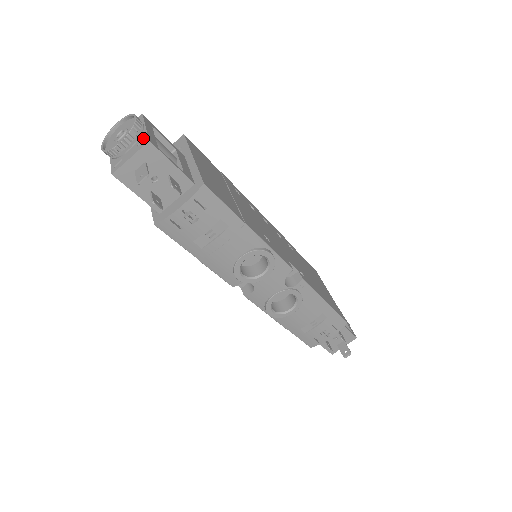
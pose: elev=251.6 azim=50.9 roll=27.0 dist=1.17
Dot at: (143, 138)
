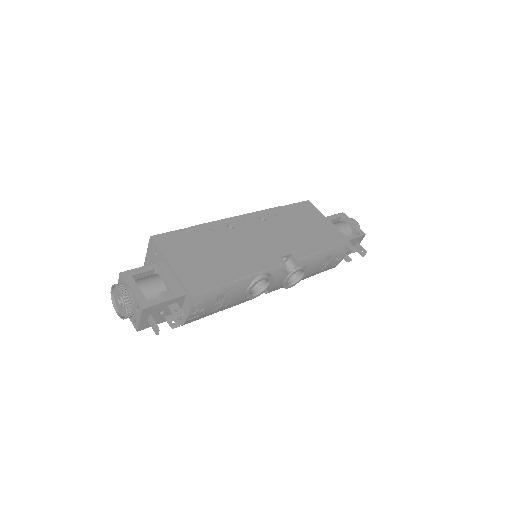
Dot at: (136, 304)
